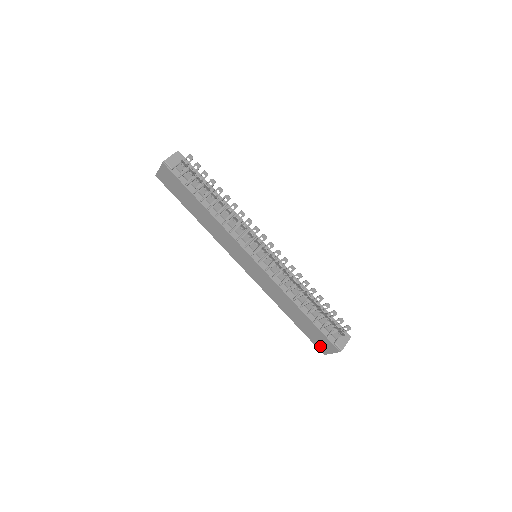
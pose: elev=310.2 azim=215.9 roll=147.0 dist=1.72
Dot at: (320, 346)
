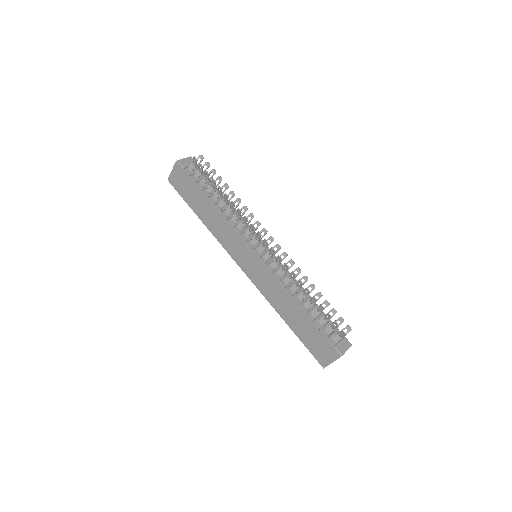
Dot at: (319, 356)
